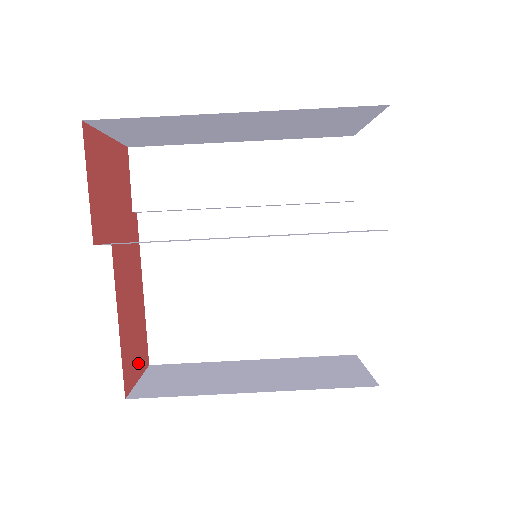
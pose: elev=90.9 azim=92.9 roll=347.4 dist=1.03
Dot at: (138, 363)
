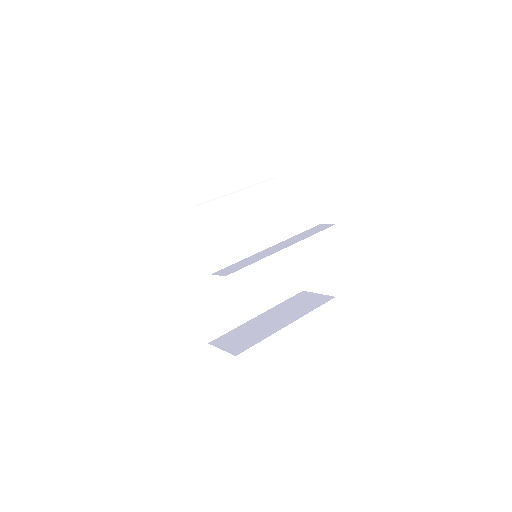
Dot at: occluded
